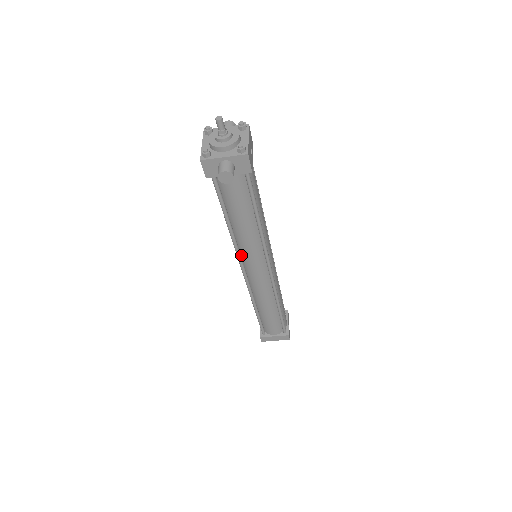
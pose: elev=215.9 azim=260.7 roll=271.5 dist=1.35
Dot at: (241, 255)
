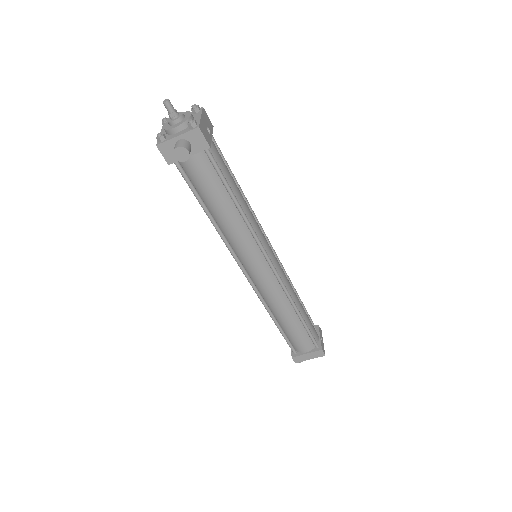
Dot at: (236, 254)
